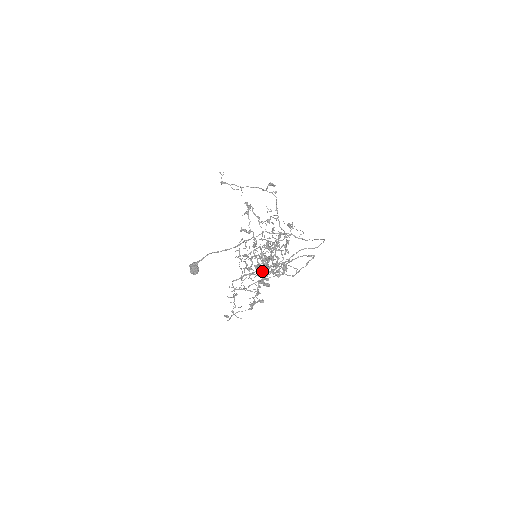
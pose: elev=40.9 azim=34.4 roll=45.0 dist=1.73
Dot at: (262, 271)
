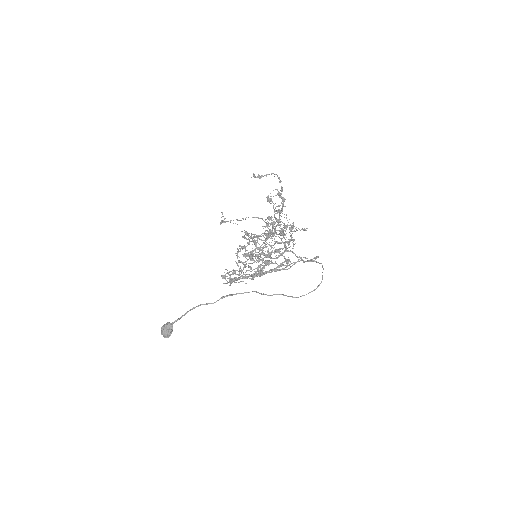
Dot at: (268, 237)
